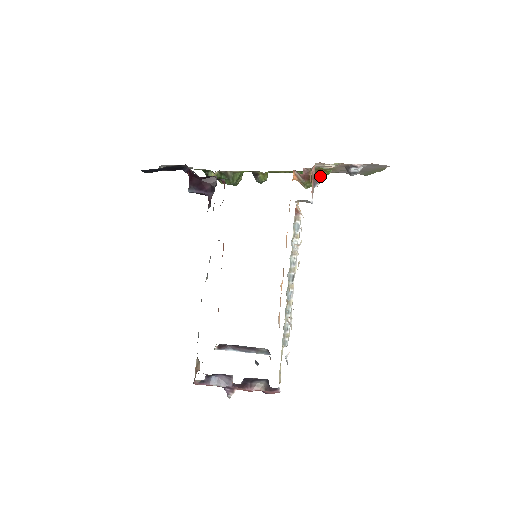
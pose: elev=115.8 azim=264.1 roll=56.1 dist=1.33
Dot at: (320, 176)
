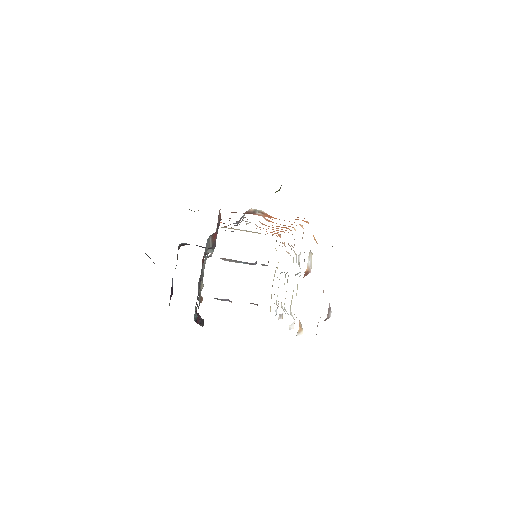
Dot at: occluded
